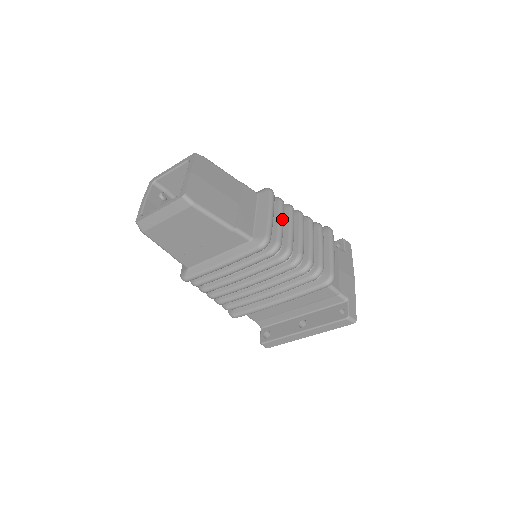
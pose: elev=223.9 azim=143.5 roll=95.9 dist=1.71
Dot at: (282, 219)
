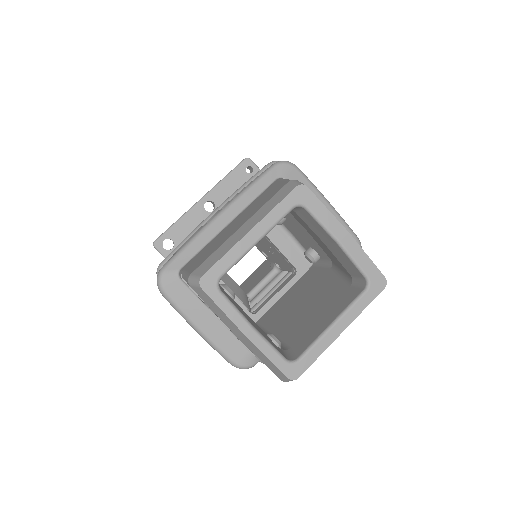
Dot at: occluded
